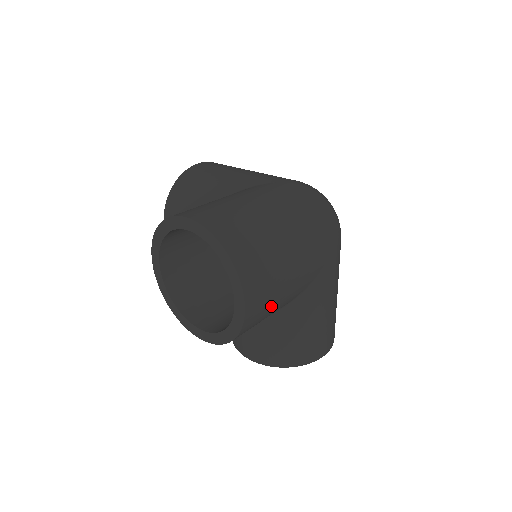
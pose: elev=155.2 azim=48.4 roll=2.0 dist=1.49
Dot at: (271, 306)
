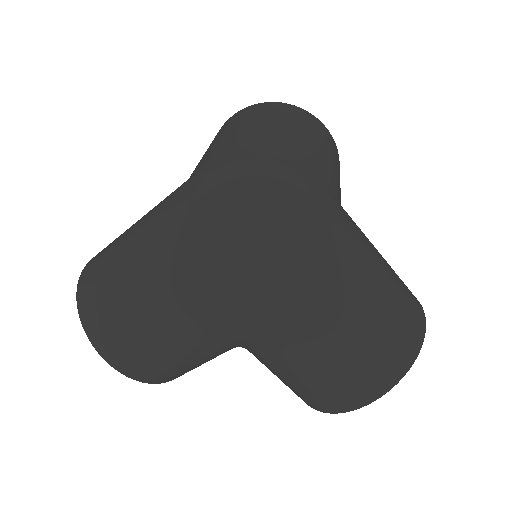
Dot at: (168, 362)
